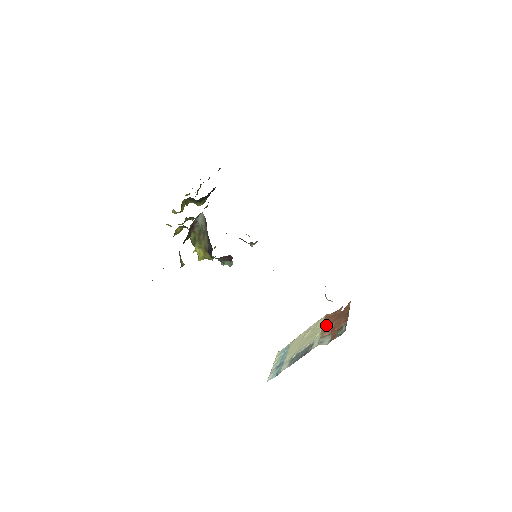
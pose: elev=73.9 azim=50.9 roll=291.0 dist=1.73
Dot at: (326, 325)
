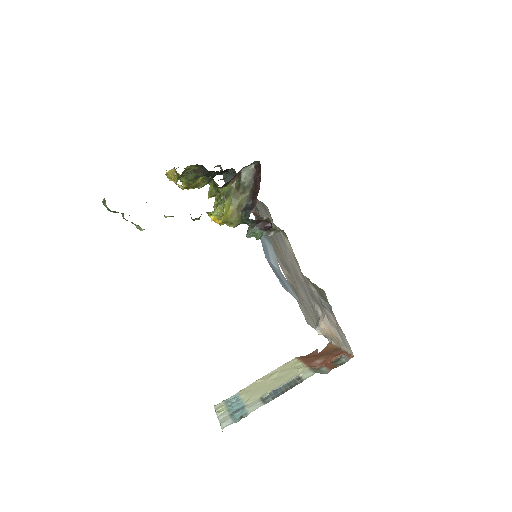
Dot at: (309, 361)
